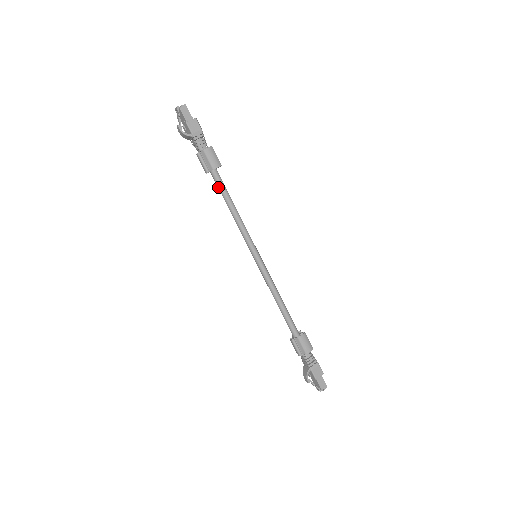
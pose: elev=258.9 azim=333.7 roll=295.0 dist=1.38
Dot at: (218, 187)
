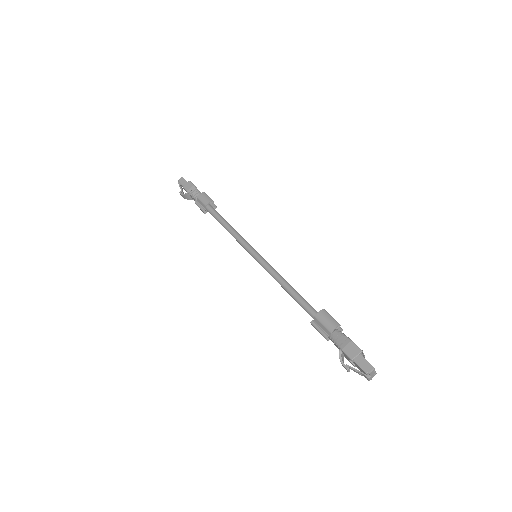
Dot at: occluded
